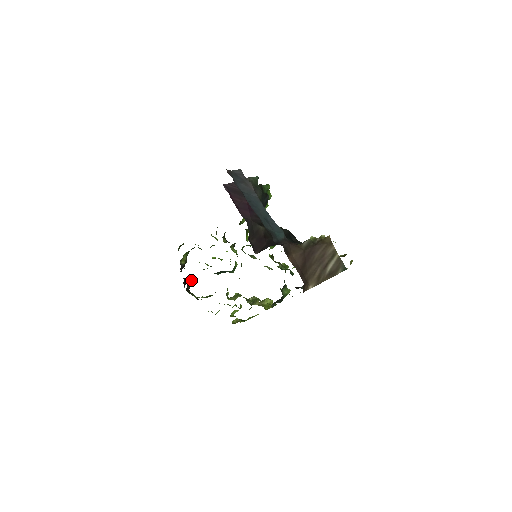
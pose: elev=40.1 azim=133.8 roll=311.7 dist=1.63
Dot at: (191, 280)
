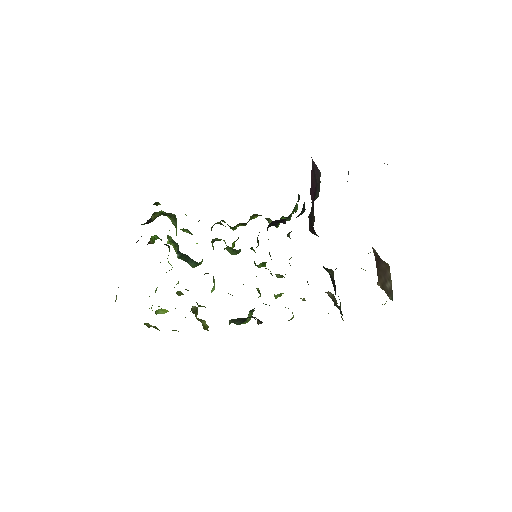
Dot at: (155, 238)
